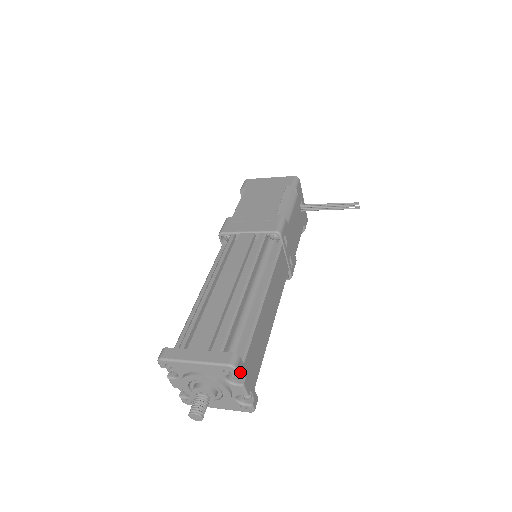
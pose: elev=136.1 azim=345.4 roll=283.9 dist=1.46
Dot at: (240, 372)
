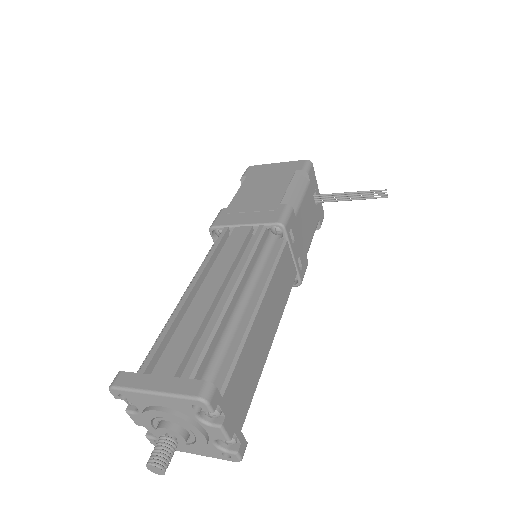
Dot at: (216, 408)
